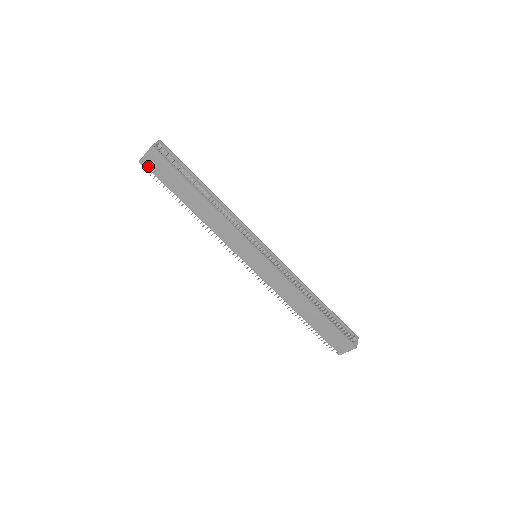
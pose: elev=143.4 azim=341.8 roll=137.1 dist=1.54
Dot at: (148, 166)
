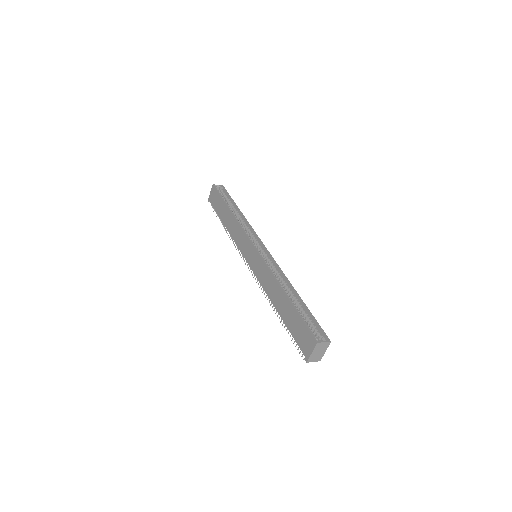
Dot at: (211, 201)
